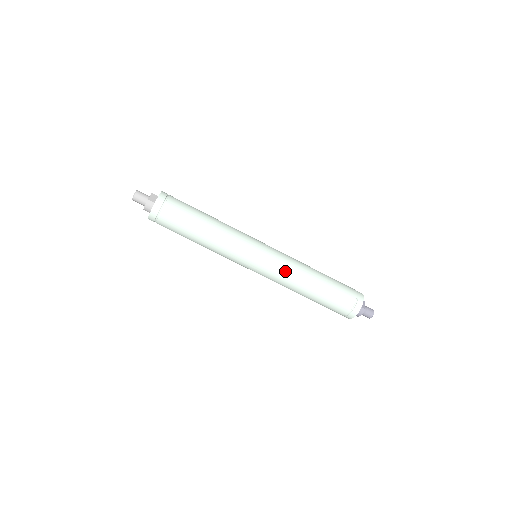
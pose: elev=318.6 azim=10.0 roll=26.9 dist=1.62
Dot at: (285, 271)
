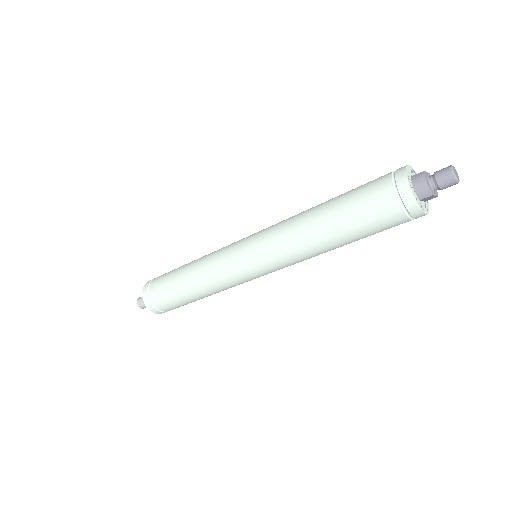
Dot at: (277, 228)
